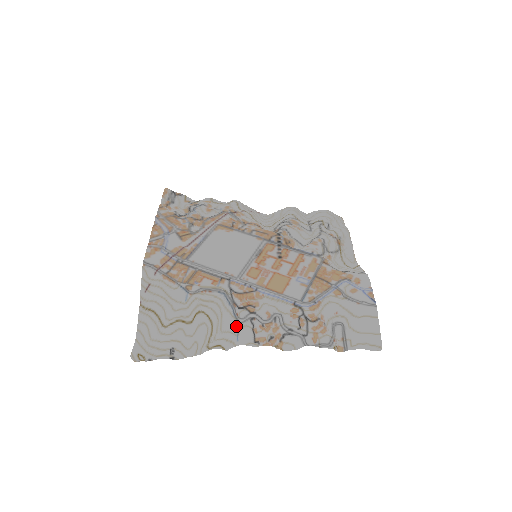
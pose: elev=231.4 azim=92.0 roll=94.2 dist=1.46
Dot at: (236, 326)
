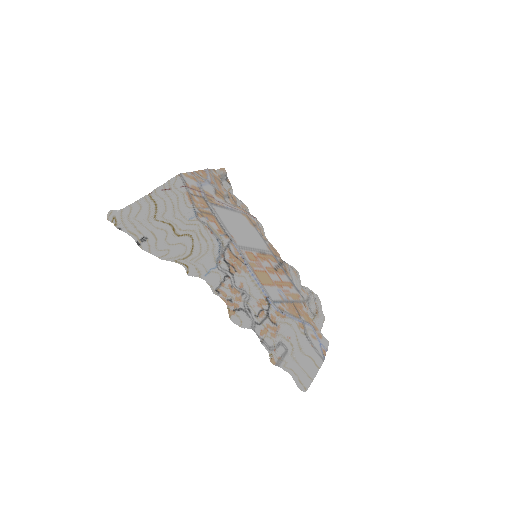
Dot at: (213, 267)
